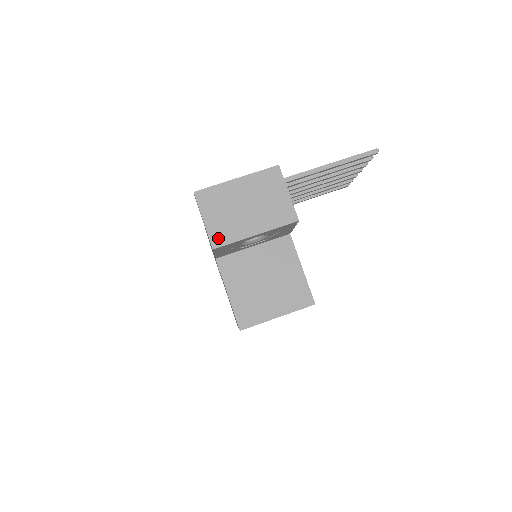
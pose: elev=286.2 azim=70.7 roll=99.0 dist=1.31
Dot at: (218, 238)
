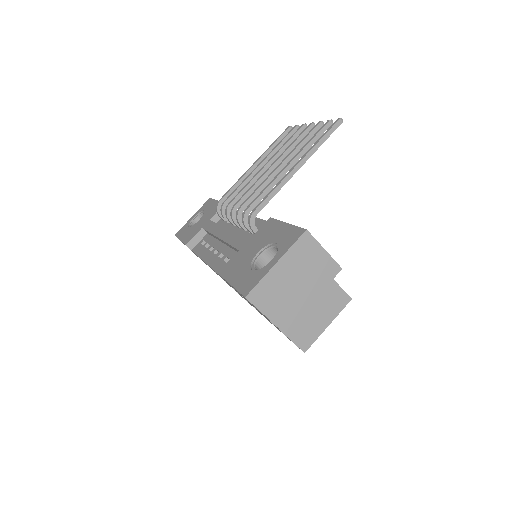
Dot at: (284, 322)
